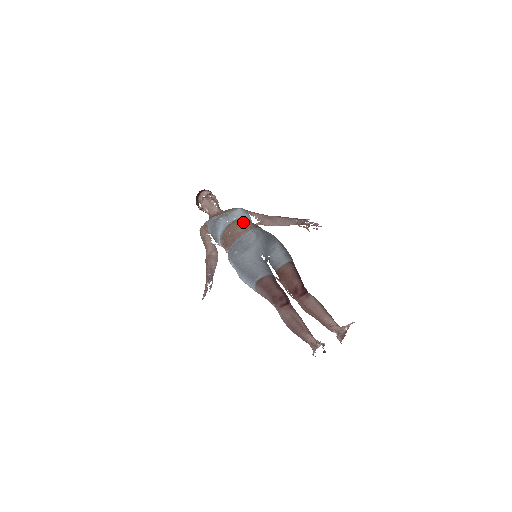
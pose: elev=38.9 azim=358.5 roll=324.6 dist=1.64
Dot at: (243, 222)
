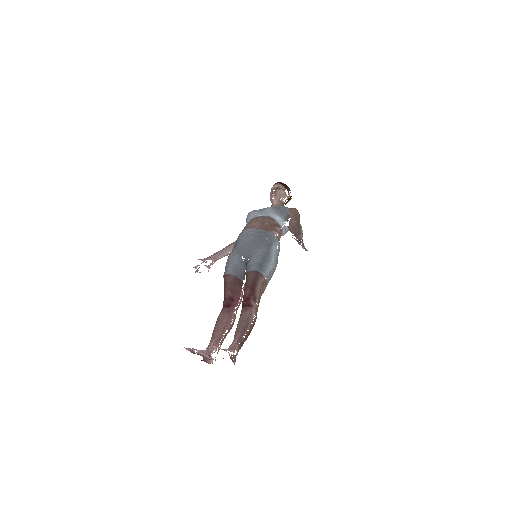
Dot at: (255, 220)
